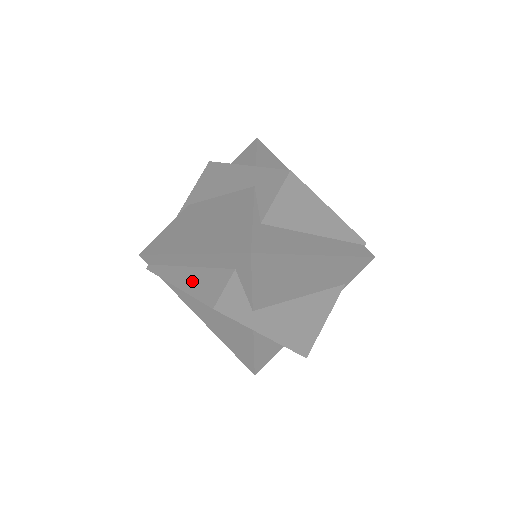
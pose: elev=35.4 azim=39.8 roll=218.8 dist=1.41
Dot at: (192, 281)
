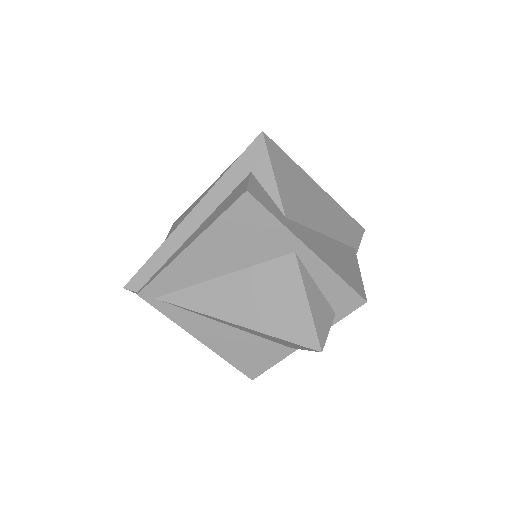
Dot at: (207, 223)
